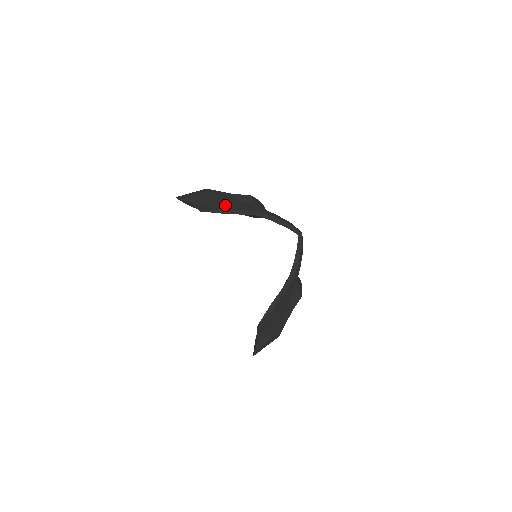
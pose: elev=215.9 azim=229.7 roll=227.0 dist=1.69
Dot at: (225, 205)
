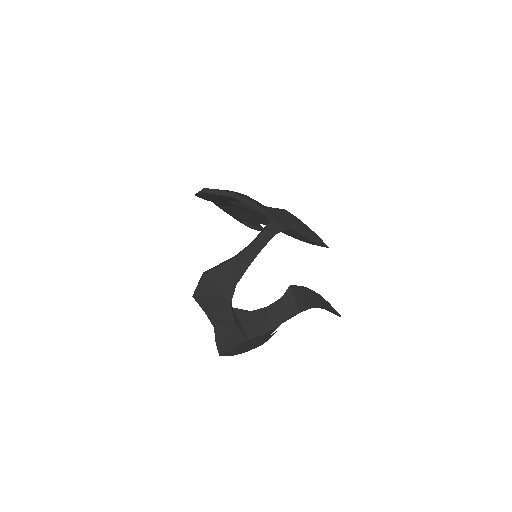
Dot at: occluded
